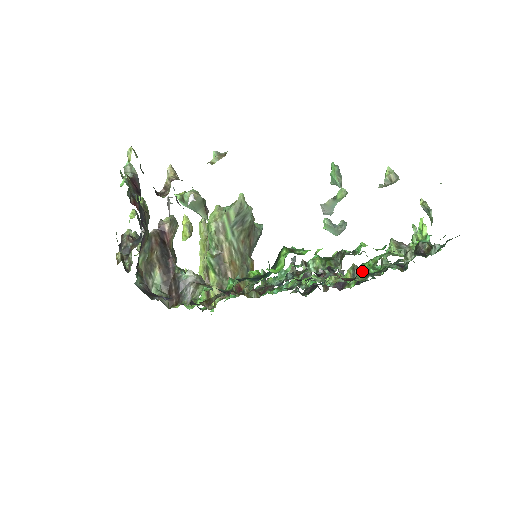
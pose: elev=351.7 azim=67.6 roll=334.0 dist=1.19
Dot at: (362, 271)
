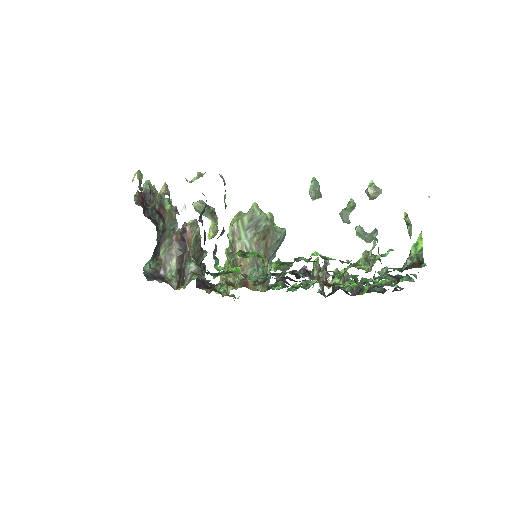
Dot at: (367, 279)
